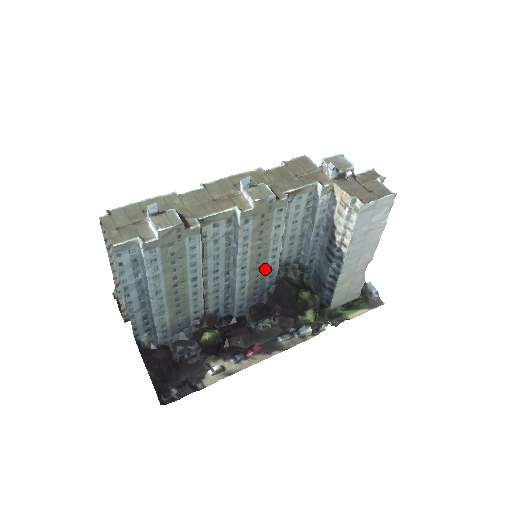
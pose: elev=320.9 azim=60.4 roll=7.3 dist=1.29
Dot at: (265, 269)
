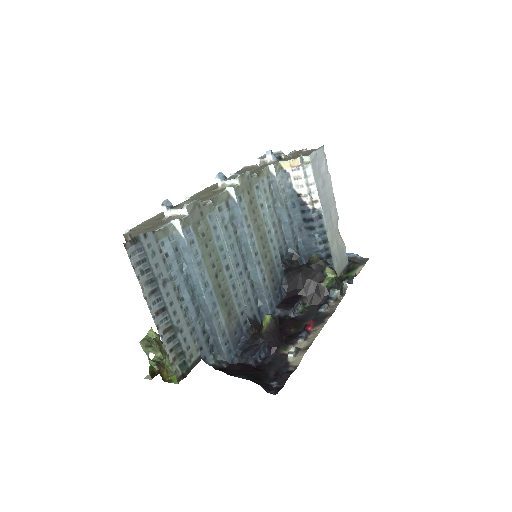
Dot at: (271, 256)
